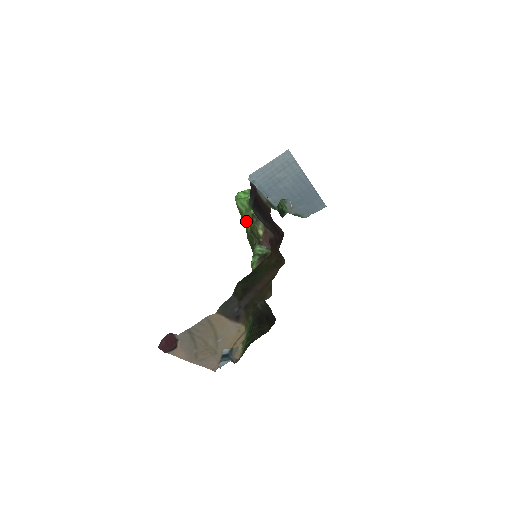
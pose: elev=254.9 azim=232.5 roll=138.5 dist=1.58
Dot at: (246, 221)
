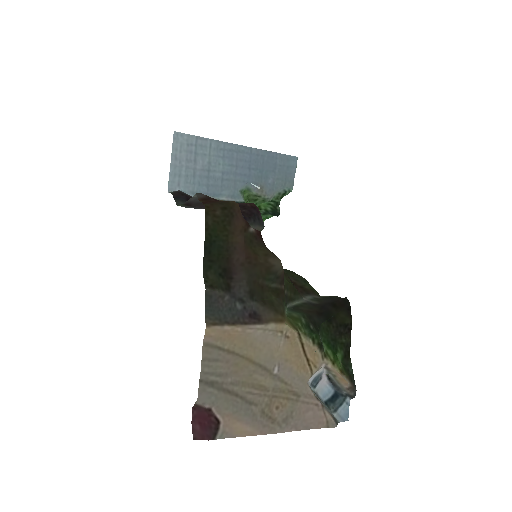
Dot at: occluded
